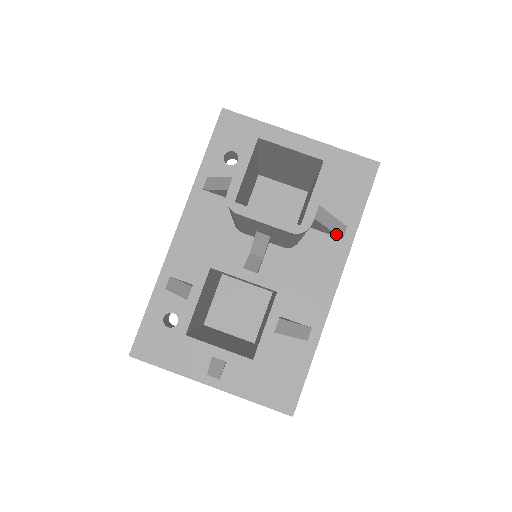
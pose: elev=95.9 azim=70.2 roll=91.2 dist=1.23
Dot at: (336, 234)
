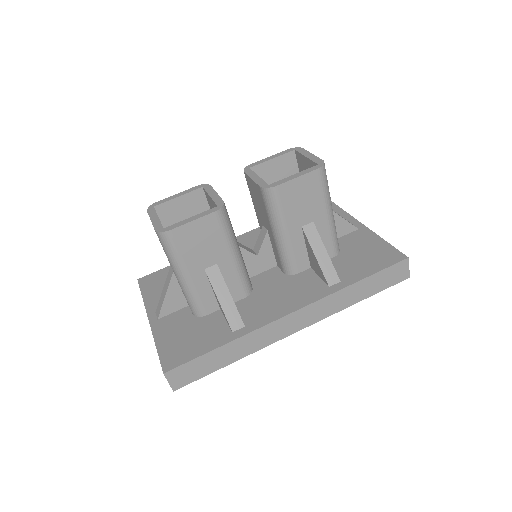
Dot at: (323, 273)
